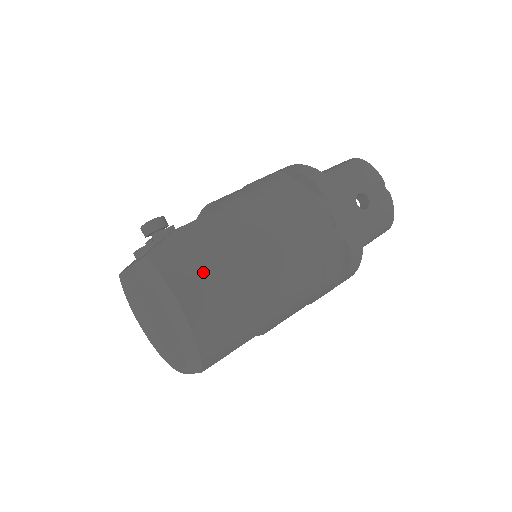
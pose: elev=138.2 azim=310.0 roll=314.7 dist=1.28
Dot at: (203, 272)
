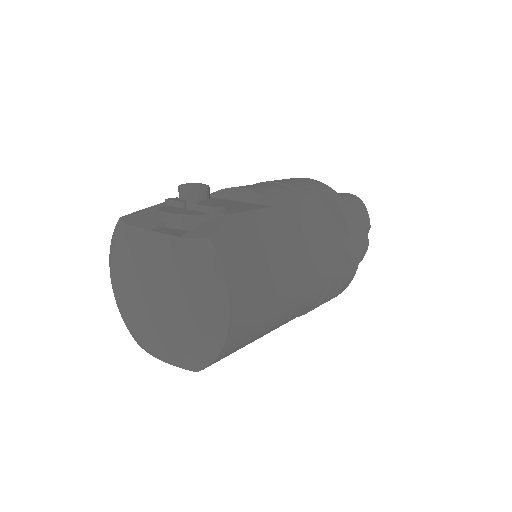
Dot at: (256, 278)
